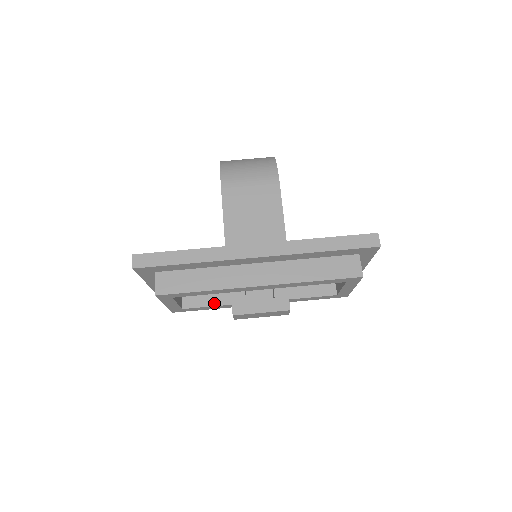
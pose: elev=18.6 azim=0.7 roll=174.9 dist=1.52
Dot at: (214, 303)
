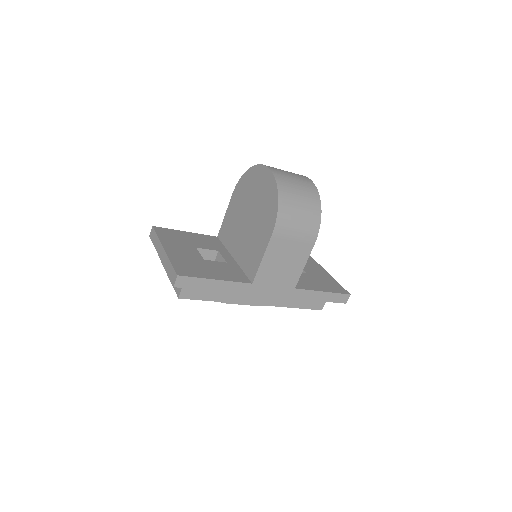
Dot at: occluded
